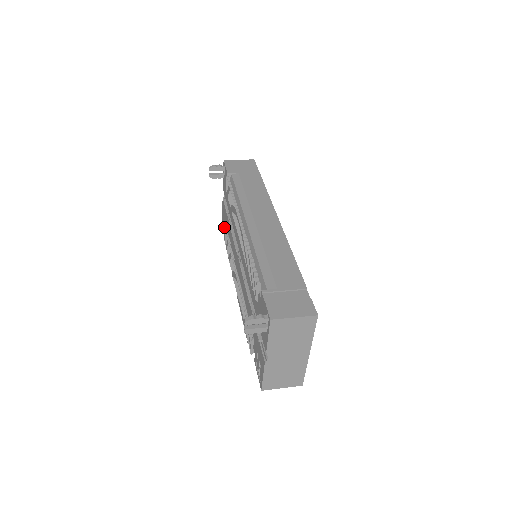
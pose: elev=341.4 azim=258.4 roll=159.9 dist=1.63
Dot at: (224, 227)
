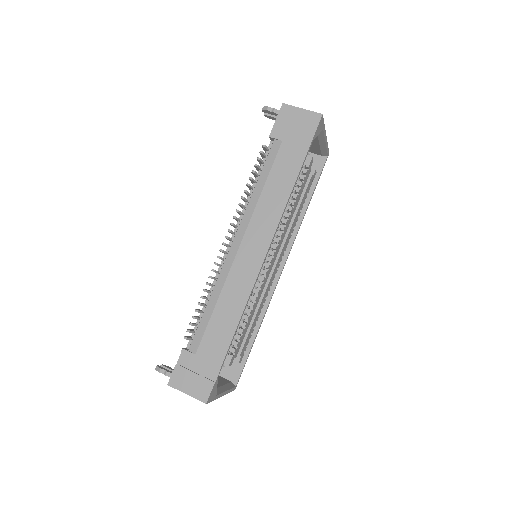
Dot at: occluded
